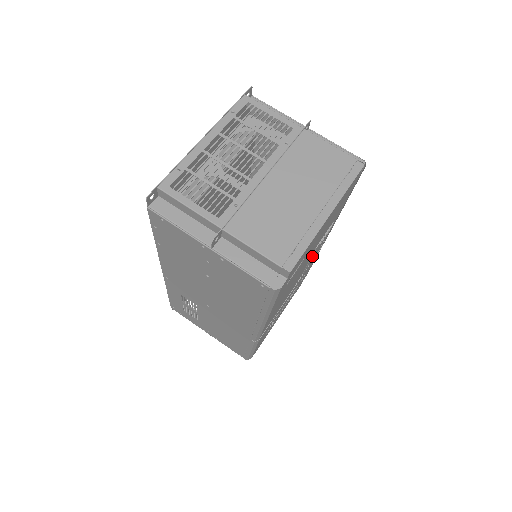
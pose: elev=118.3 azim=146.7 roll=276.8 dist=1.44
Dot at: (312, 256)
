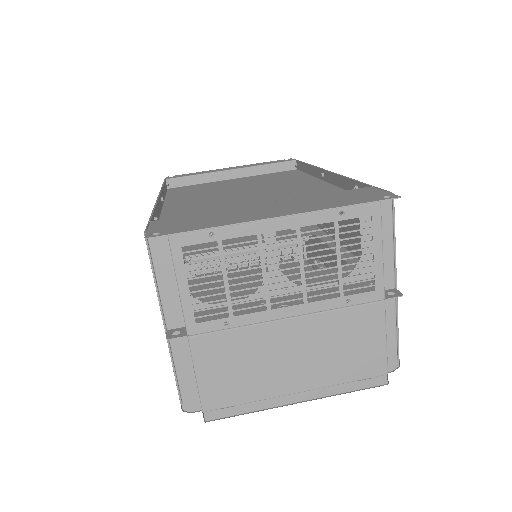
Dot at: occluded
